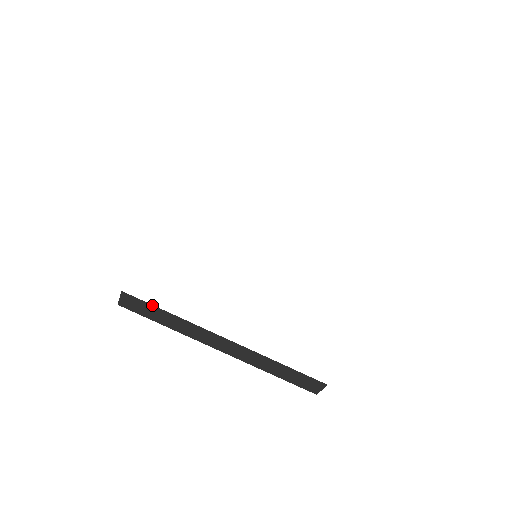
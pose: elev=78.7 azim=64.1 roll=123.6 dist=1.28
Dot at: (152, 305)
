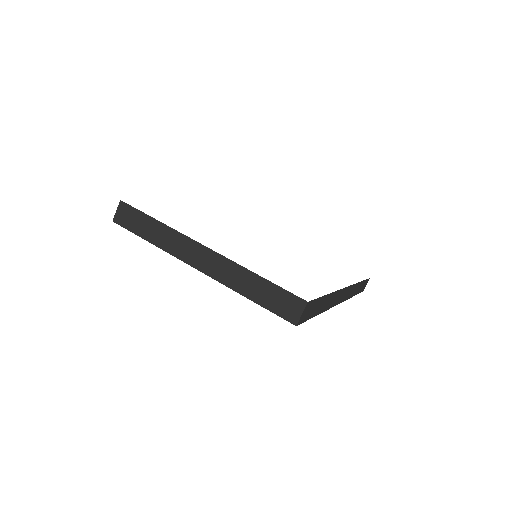
Dot at: (143, 213)
